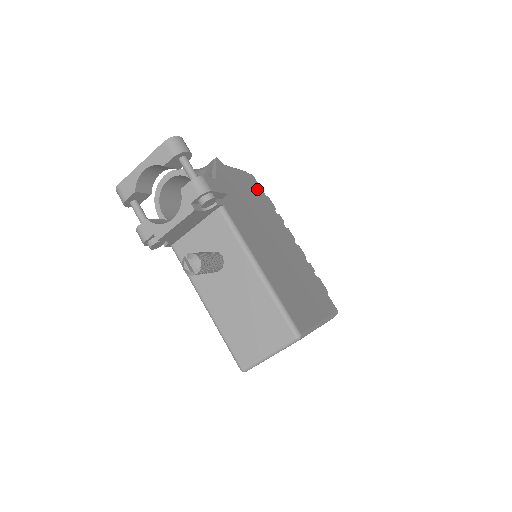
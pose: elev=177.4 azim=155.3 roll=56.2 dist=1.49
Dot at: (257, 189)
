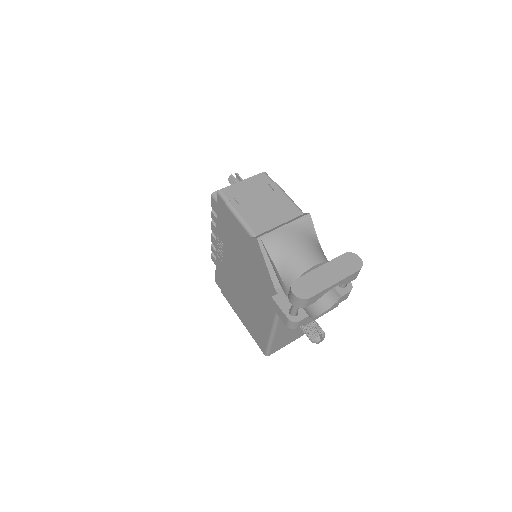
Dot at: occluded
